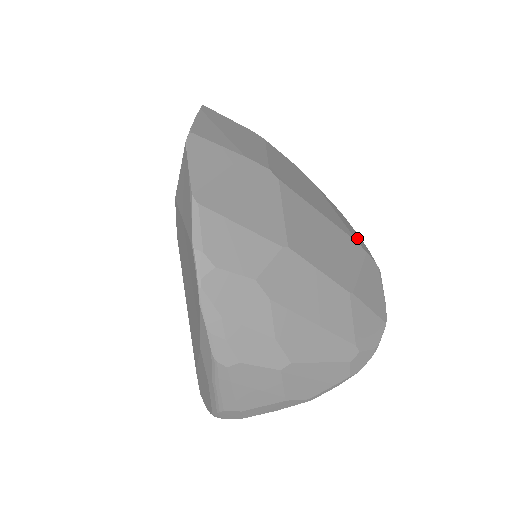
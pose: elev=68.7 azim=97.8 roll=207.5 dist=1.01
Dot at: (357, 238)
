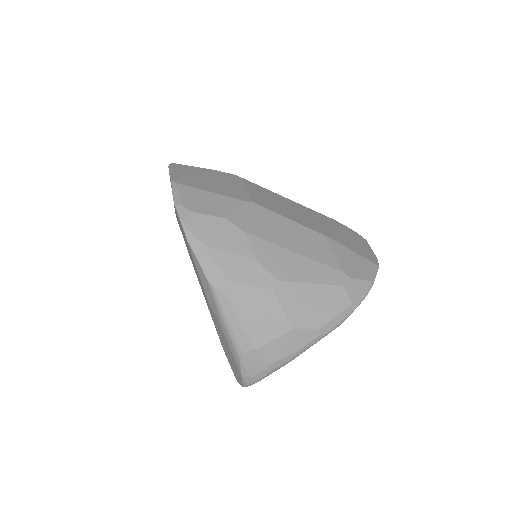
Dot at: occluded
